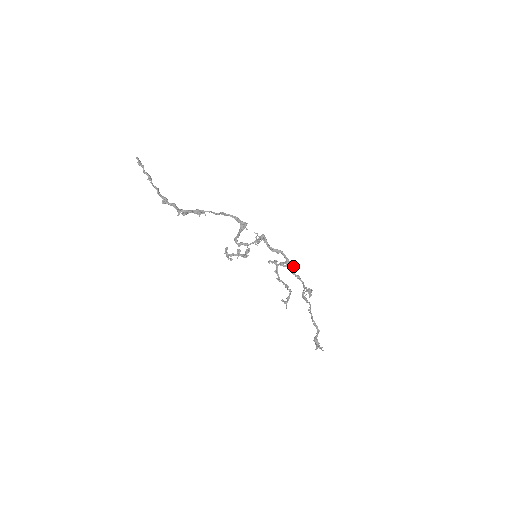
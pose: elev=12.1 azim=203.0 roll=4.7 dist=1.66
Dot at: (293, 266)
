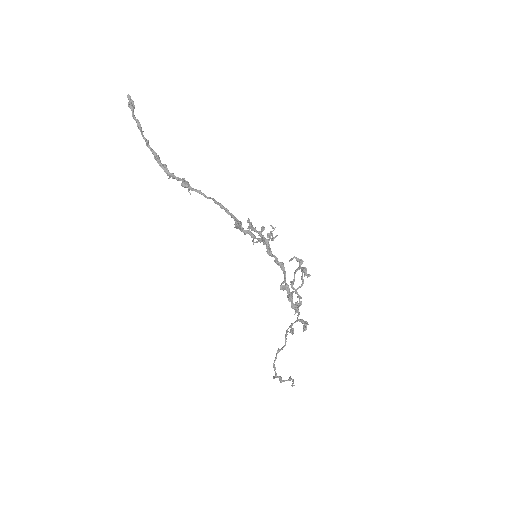
Dot at: (288, 293)
